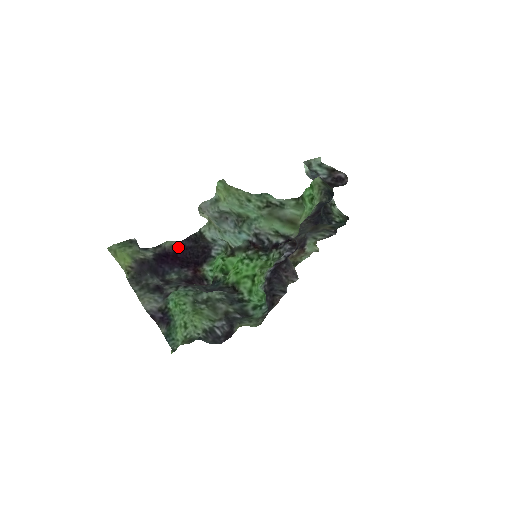
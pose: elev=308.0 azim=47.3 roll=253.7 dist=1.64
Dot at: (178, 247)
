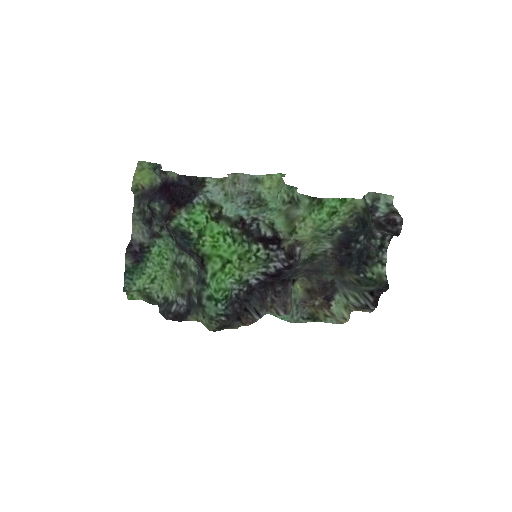
Dot at: (175, 180)
